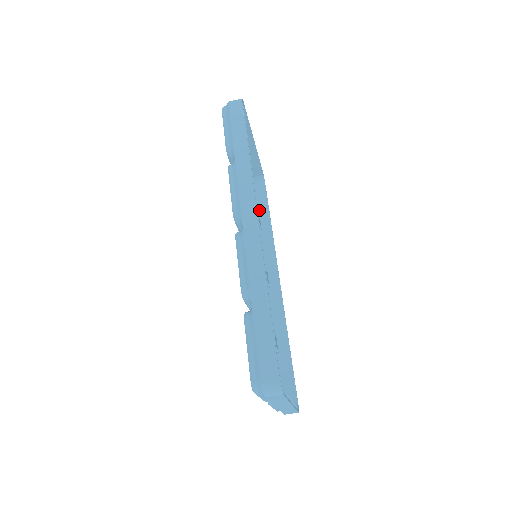
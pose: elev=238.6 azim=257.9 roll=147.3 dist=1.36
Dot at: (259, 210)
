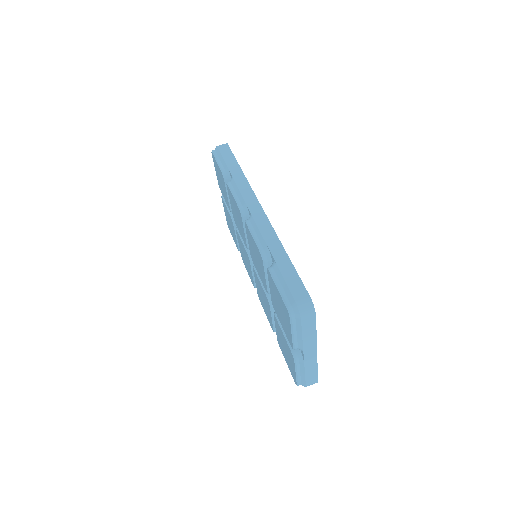
Dot at: occluded
